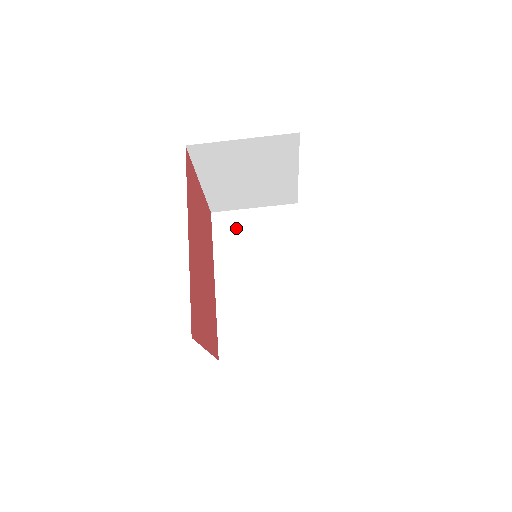
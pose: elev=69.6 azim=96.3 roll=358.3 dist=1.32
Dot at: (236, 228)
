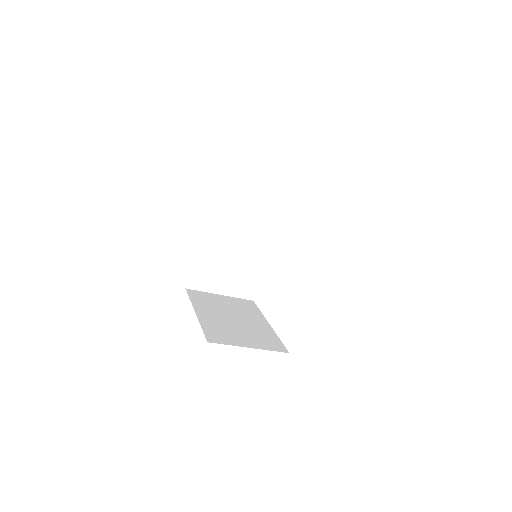
Dot at: (239, 189)
